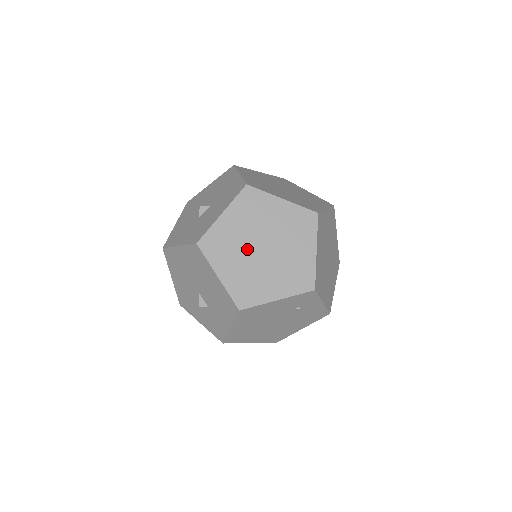
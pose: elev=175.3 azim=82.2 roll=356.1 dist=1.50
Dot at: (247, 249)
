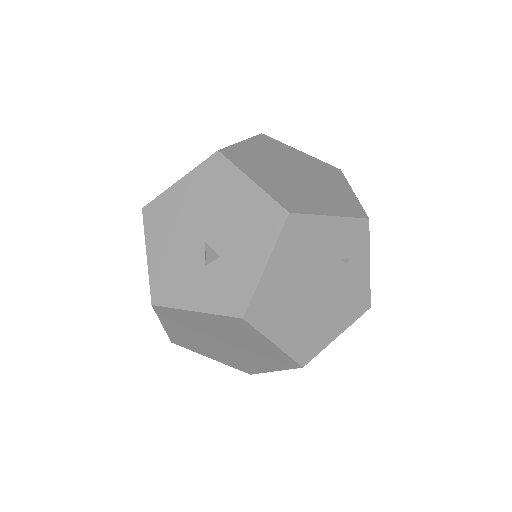
Dot at: (279, 170)
